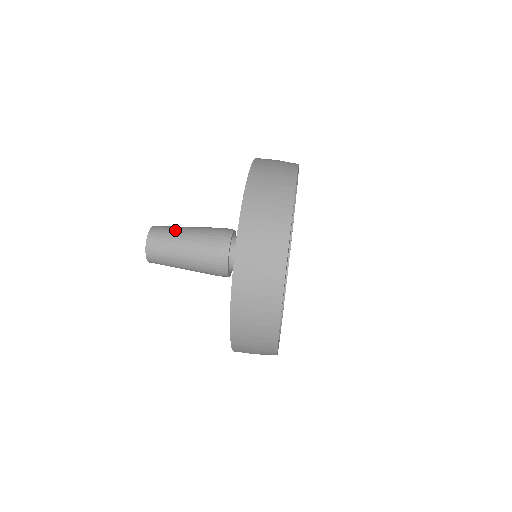
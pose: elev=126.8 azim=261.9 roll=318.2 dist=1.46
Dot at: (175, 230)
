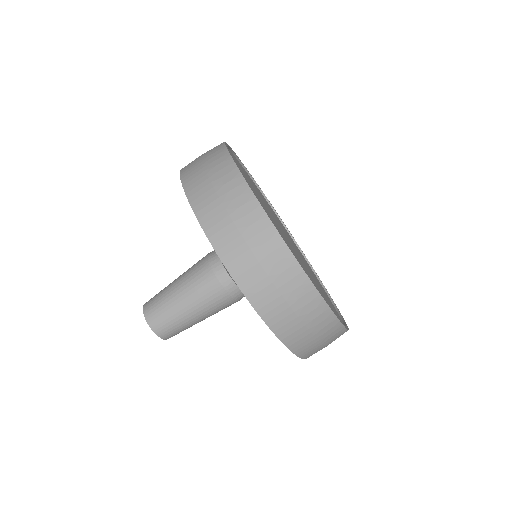
Dot at: (174, 312)
